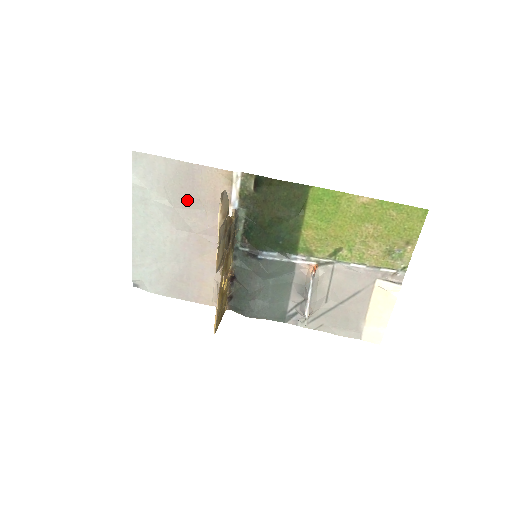
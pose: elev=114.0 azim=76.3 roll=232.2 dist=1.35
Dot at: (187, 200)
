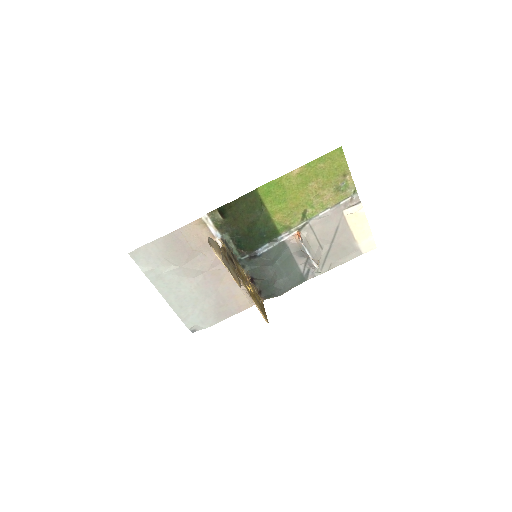
Dot at: (186, 256)
